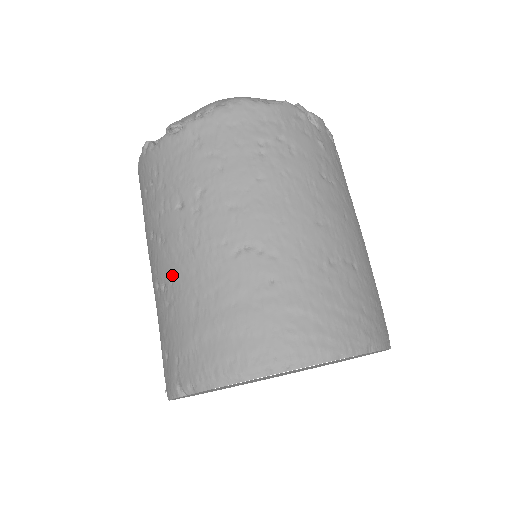
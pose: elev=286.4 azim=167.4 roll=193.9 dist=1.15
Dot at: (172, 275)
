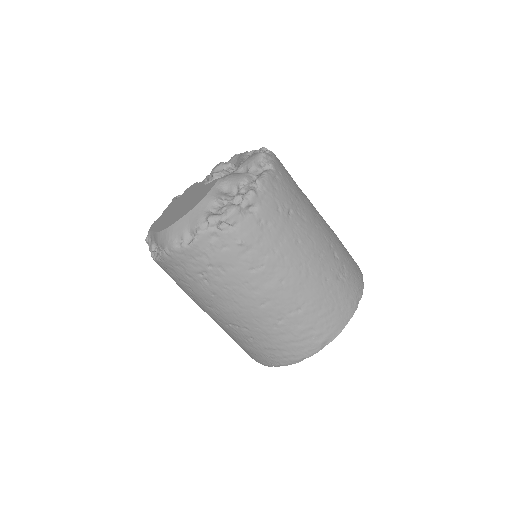
Dot at: occluded
